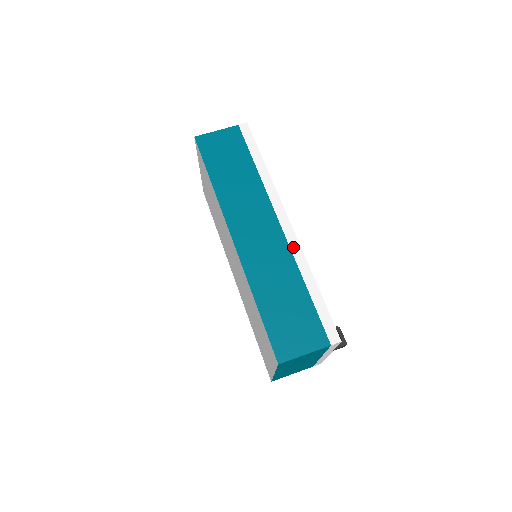
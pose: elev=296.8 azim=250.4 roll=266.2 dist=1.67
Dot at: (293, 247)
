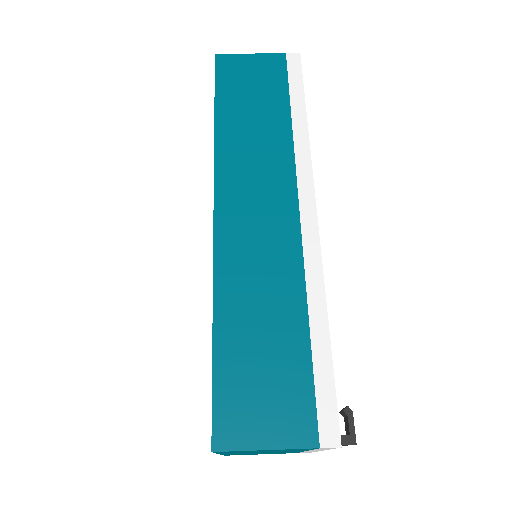
Dot at: (308, 253)
